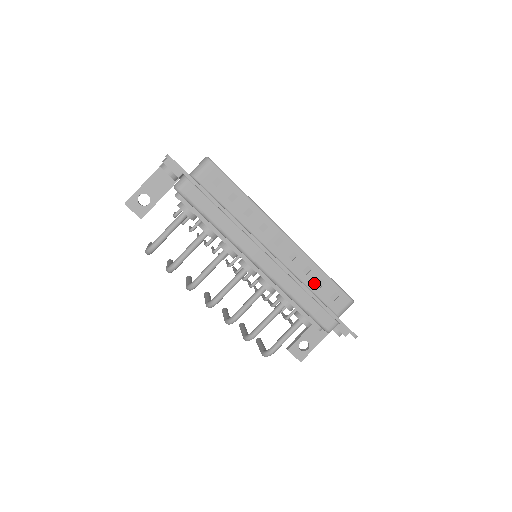
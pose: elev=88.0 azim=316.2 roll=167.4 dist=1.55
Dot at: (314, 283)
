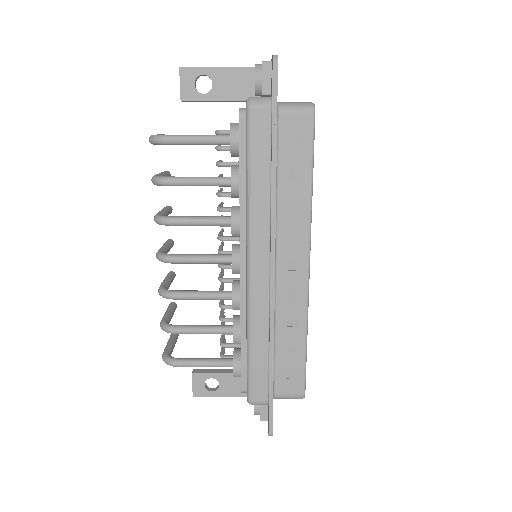
Dot at: (285, 342)
